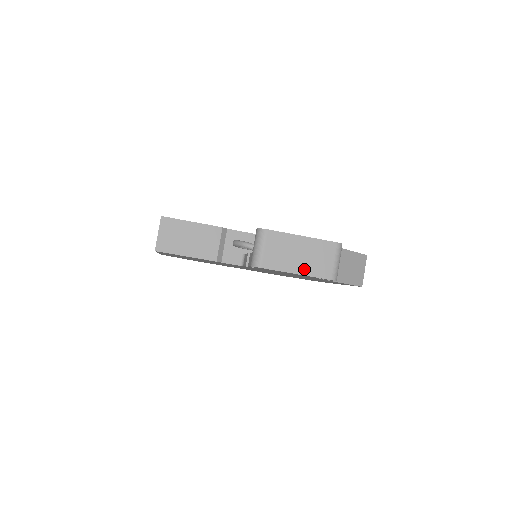
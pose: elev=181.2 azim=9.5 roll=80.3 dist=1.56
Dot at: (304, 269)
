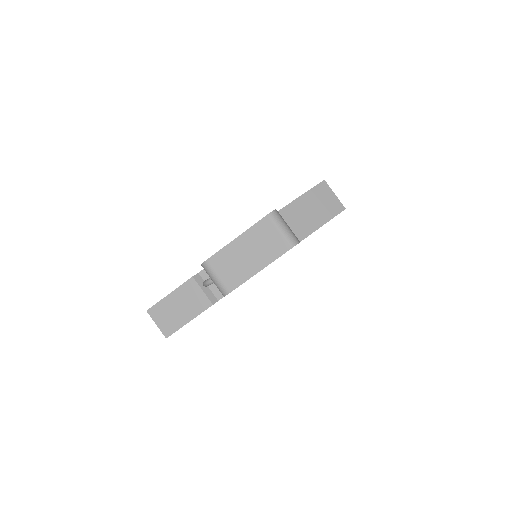
Dot at: (262, 262)
